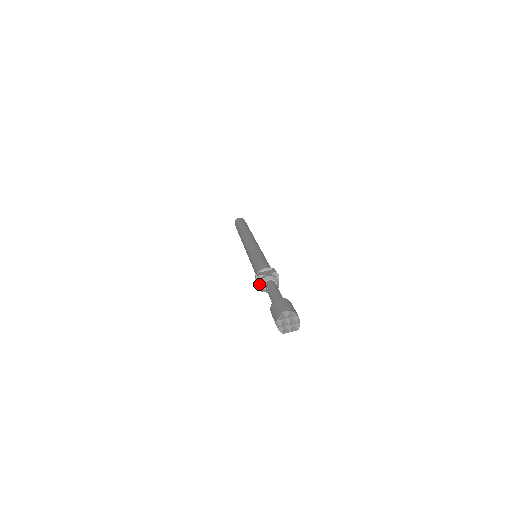
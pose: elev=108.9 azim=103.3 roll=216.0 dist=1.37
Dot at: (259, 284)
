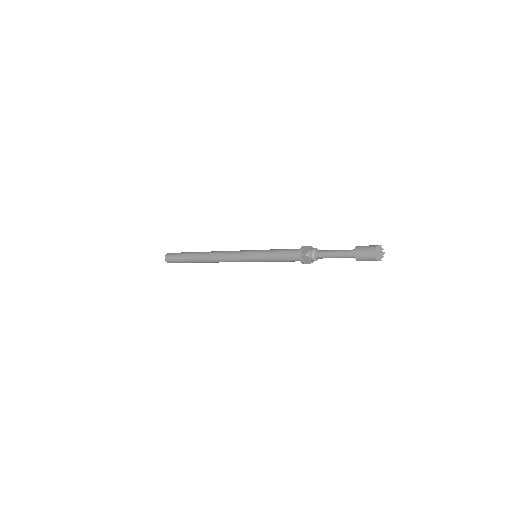
Dot at: (306, 260)
